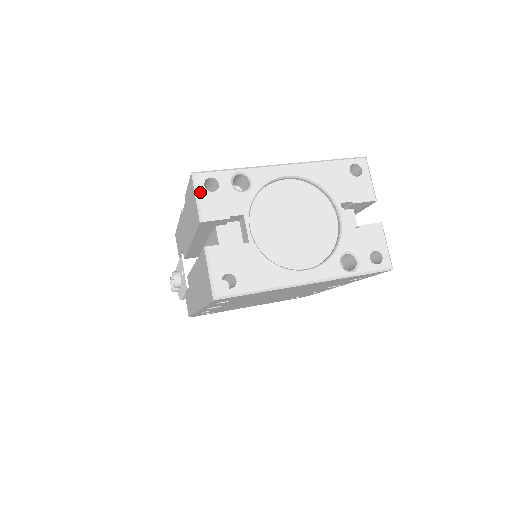
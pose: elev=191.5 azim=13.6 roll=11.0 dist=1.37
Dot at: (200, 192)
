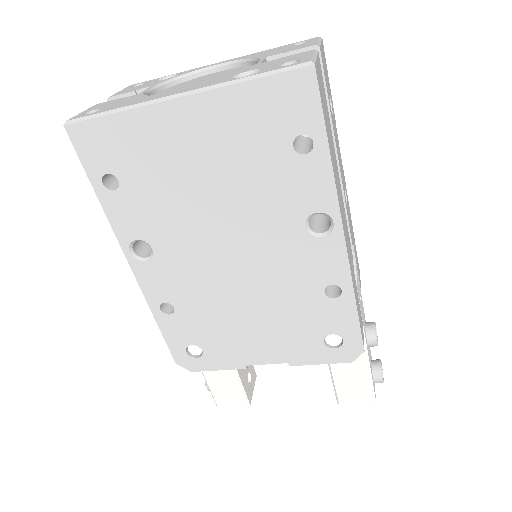
Dot at: (124, 89)
